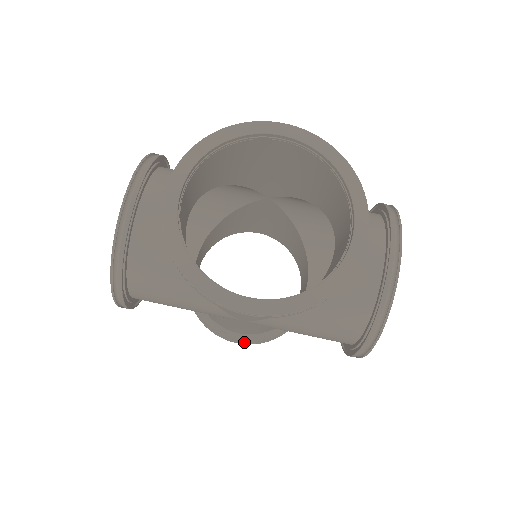
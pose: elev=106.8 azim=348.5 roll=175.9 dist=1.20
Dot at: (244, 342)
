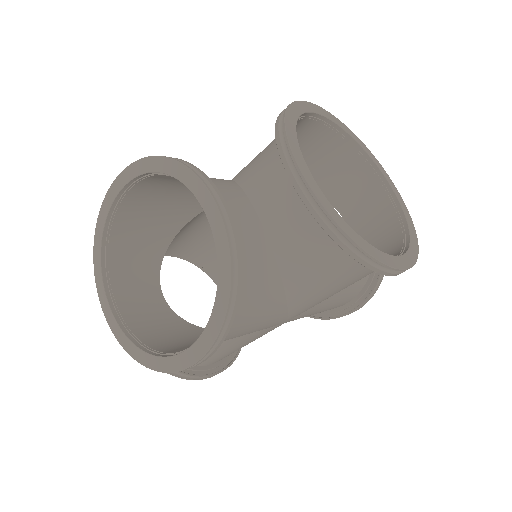
Dot at: (355, 308)
